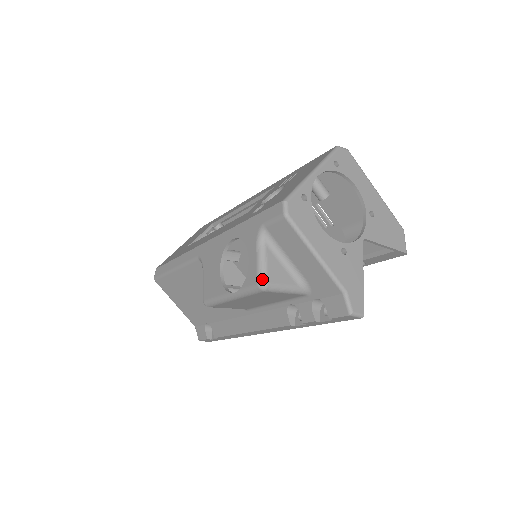
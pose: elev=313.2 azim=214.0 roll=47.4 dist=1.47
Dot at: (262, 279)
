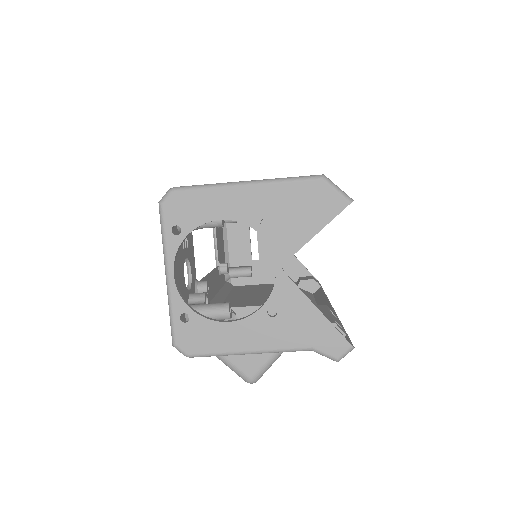
Dot at: (244, 379)
